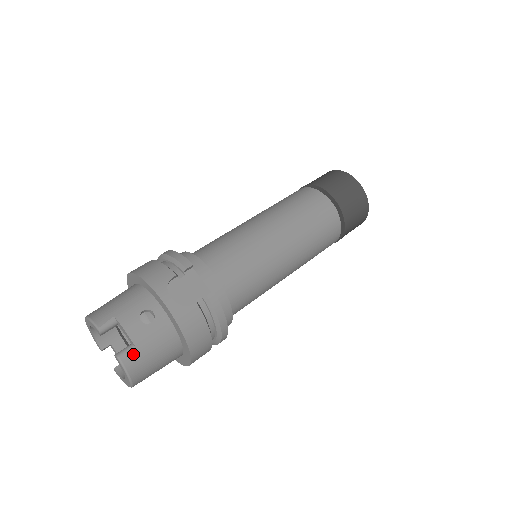
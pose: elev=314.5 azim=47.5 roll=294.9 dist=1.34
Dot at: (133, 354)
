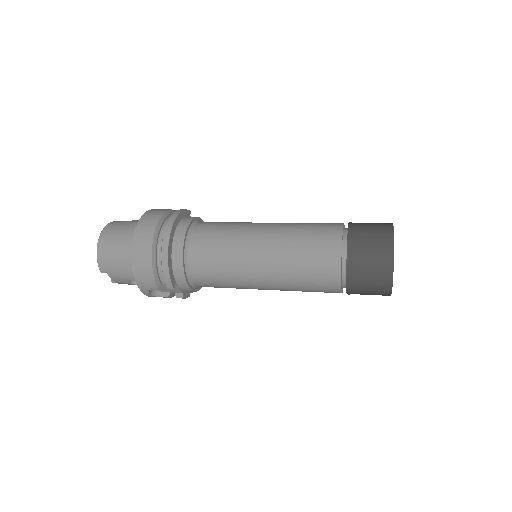
Dot at: occluded
